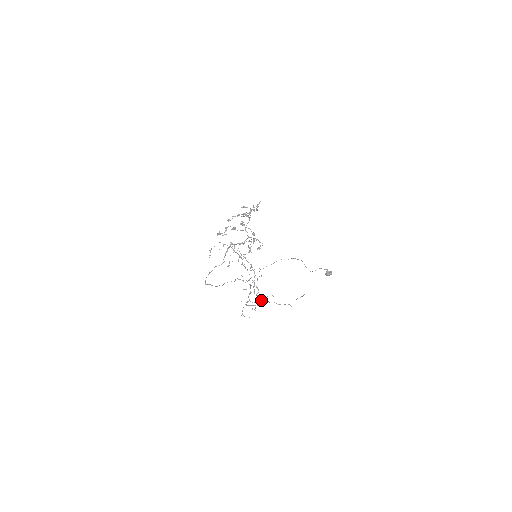
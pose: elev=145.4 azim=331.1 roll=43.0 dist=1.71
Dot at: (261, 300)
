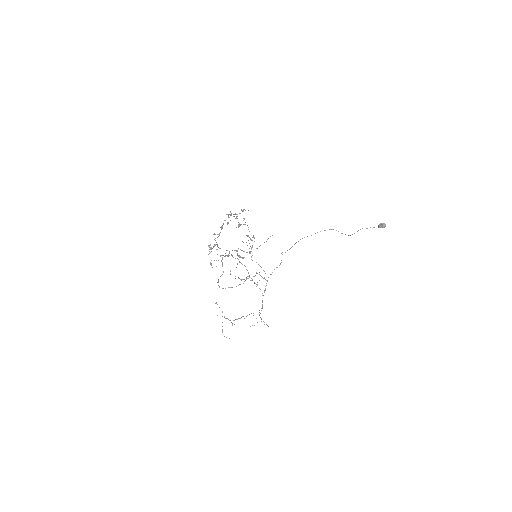
Dot at: occluded
